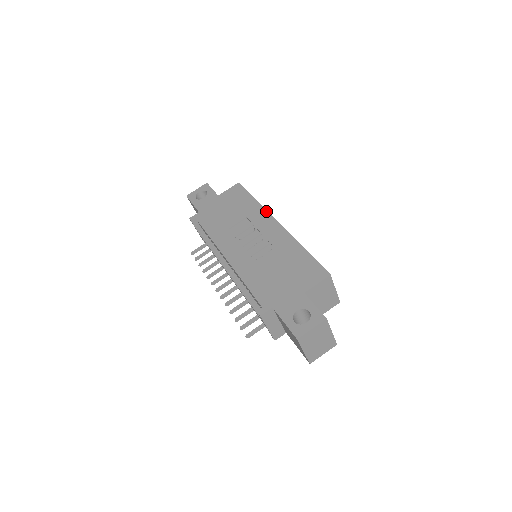
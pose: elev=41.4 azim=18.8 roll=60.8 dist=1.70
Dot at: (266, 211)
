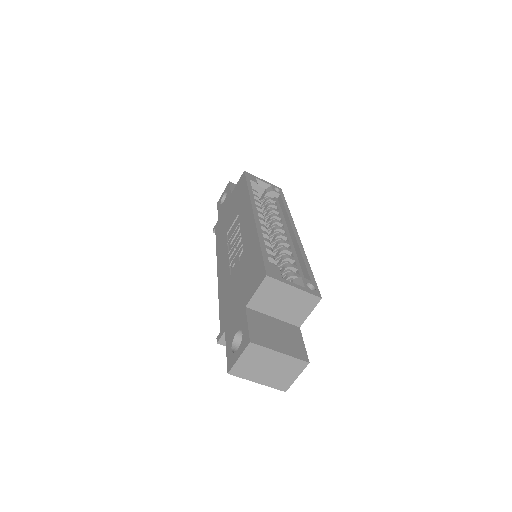
Dot at: (249, 200)
